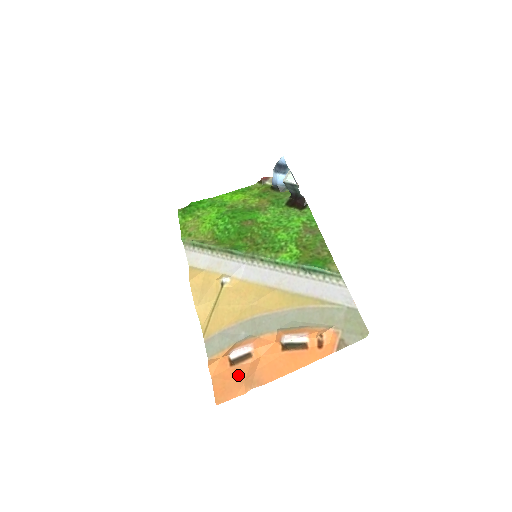
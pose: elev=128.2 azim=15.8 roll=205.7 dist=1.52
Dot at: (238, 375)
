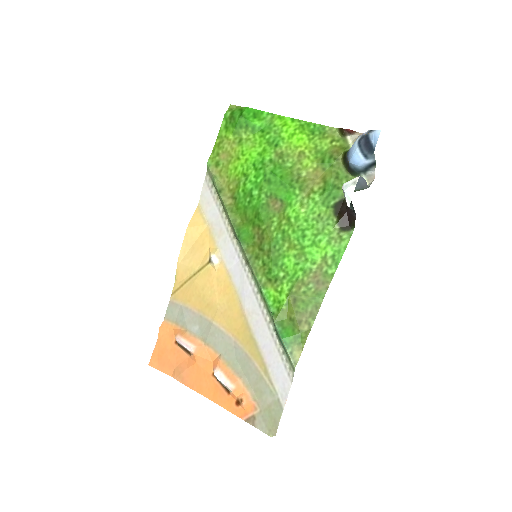
Dot at: (175, 357)
